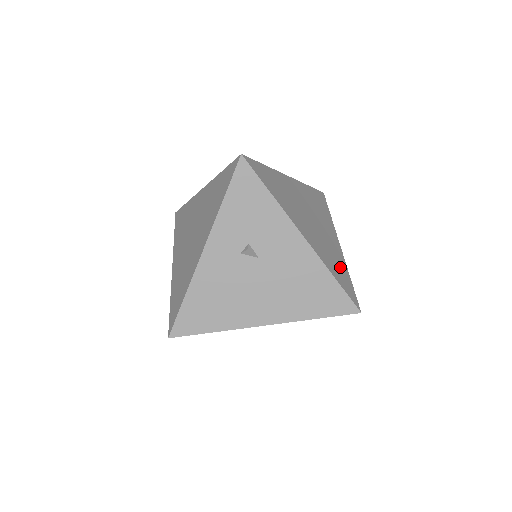
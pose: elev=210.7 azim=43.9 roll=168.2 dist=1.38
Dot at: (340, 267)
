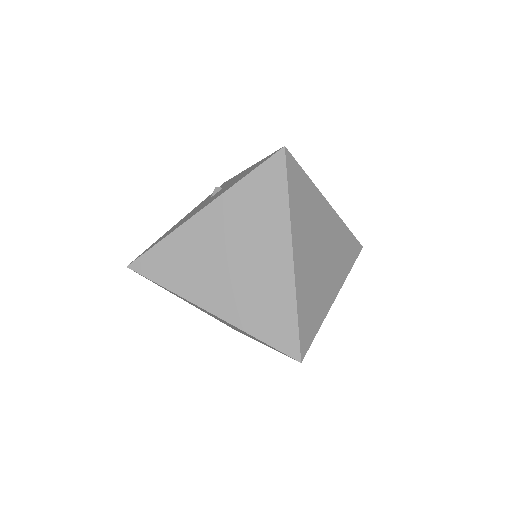
Dot at: (345, 241)
